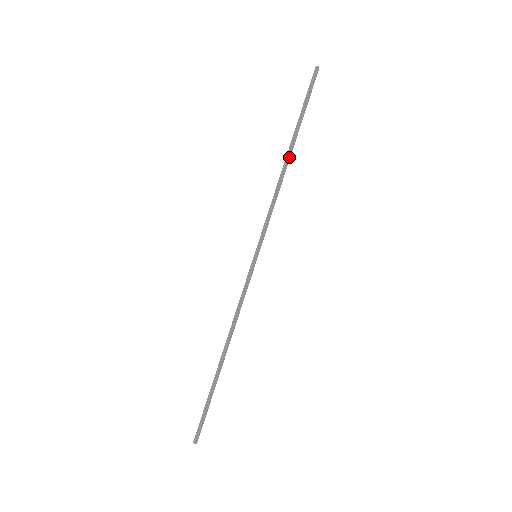
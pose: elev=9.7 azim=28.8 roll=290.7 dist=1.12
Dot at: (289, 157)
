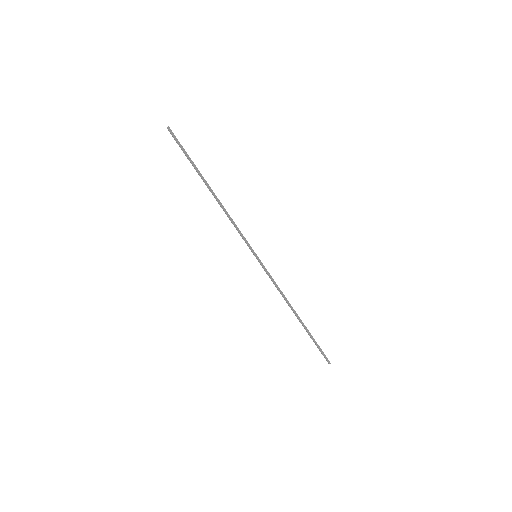
Dot at: (212, 191)
